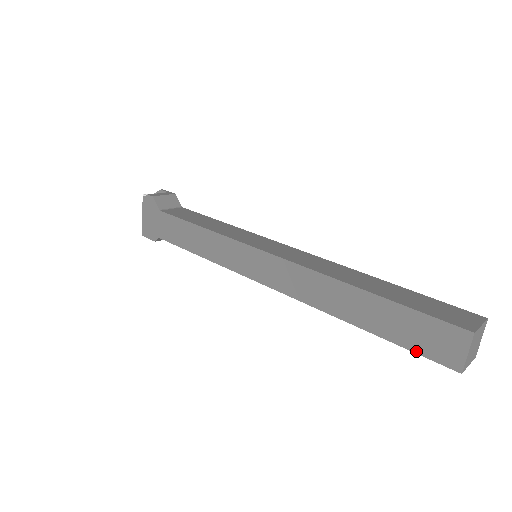
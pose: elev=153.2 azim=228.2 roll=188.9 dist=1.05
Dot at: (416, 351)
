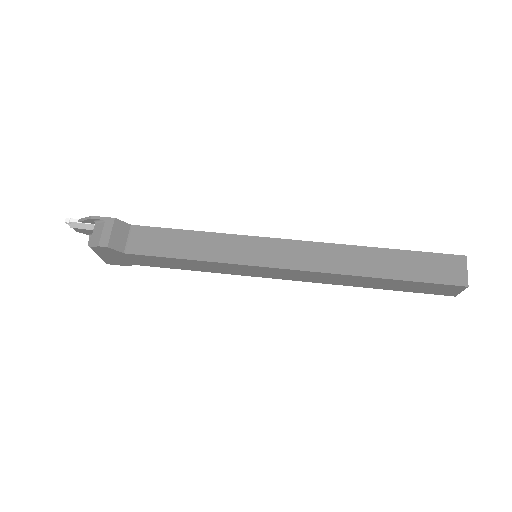
Dot at: occluded
